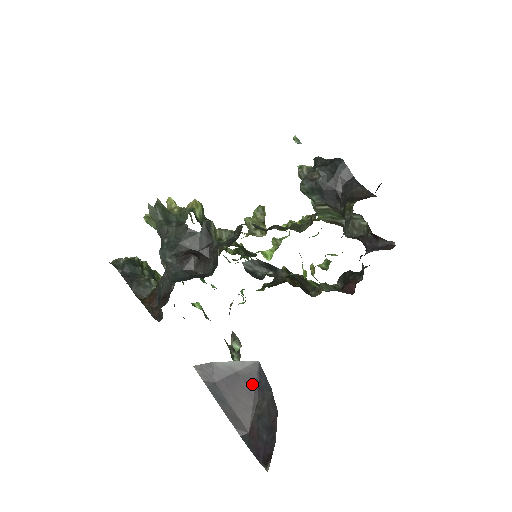
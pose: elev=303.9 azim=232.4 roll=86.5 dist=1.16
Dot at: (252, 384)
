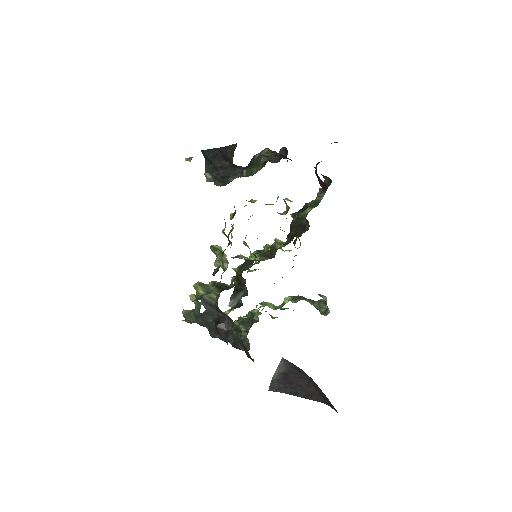
Dot at: (295, 372)
